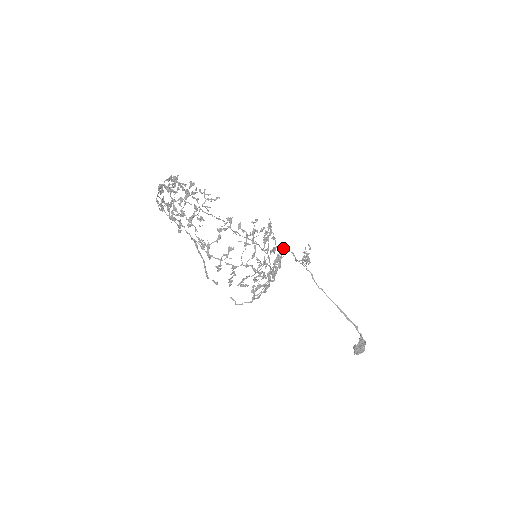
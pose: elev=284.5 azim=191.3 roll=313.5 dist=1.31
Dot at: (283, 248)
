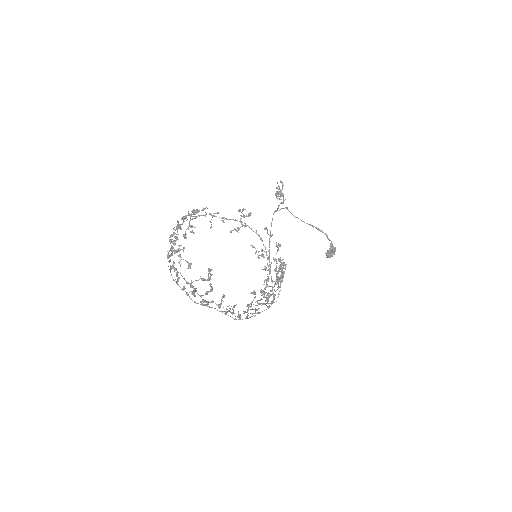
Dot at: (280, 246)
